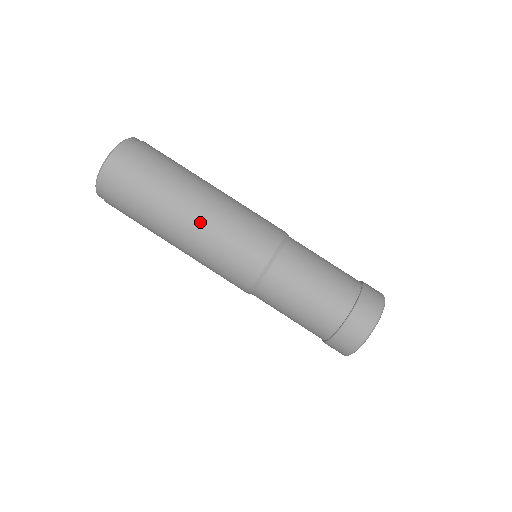
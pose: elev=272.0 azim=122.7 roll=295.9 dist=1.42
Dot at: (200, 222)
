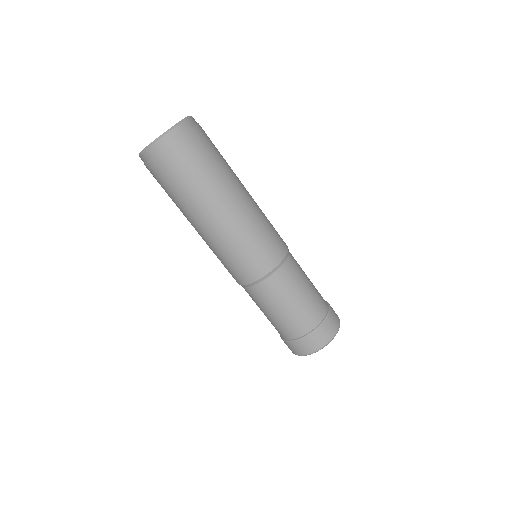
Dot at: (242, 209)
